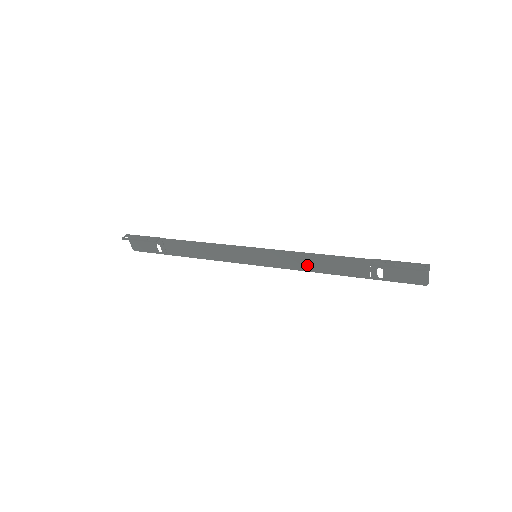
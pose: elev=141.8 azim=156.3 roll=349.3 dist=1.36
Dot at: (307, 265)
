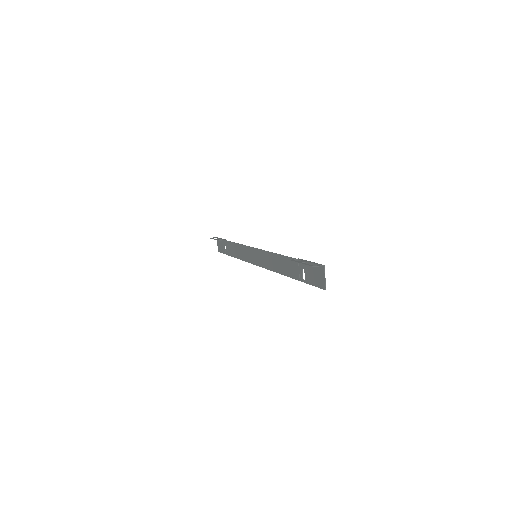
Dot at: (274, 265)
